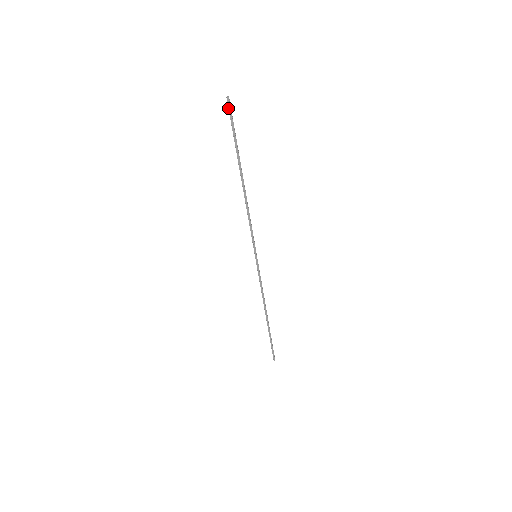
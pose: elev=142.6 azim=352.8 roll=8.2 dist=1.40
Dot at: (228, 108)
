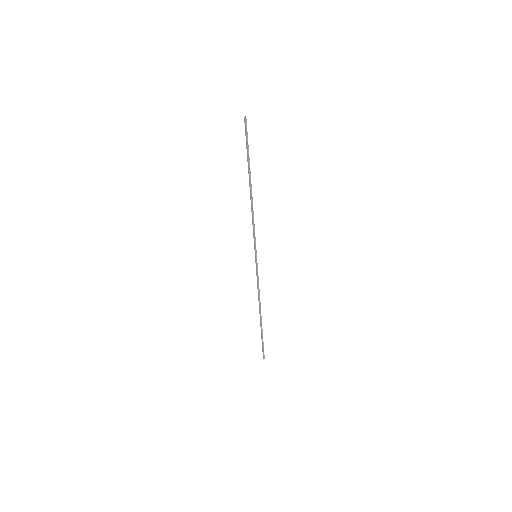
Dot at: (245, 126)
